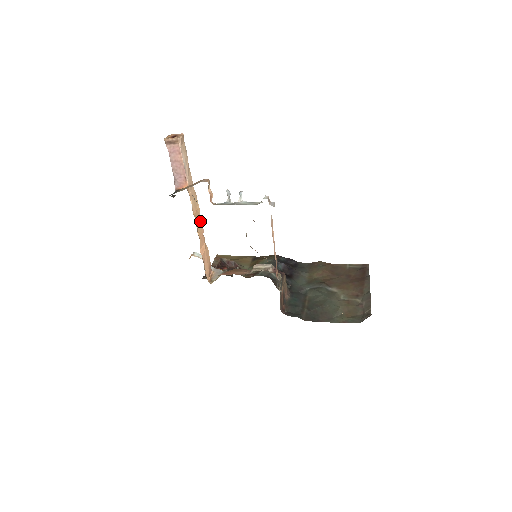
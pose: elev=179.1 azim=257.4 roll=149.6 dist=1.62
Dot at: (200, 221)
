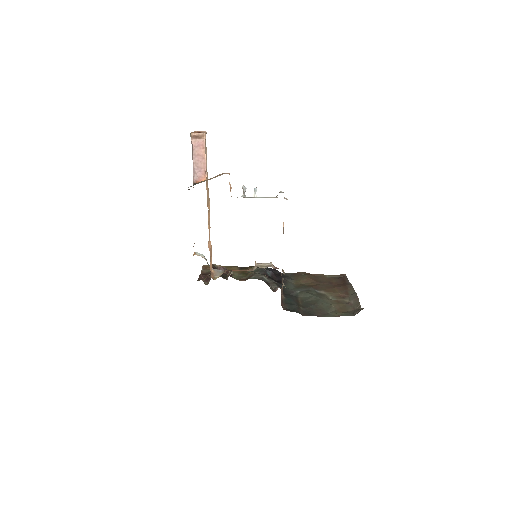
Dot at: (209, 218)
